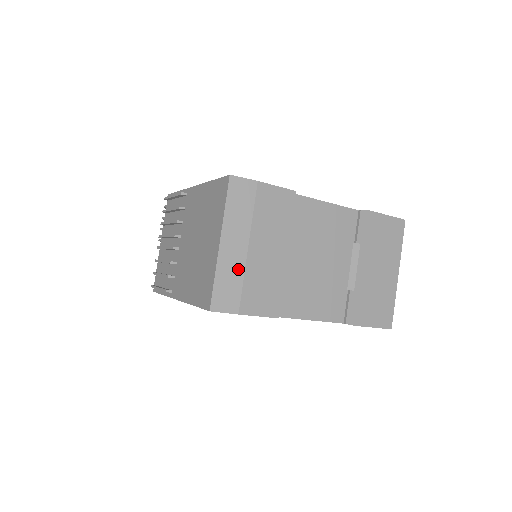
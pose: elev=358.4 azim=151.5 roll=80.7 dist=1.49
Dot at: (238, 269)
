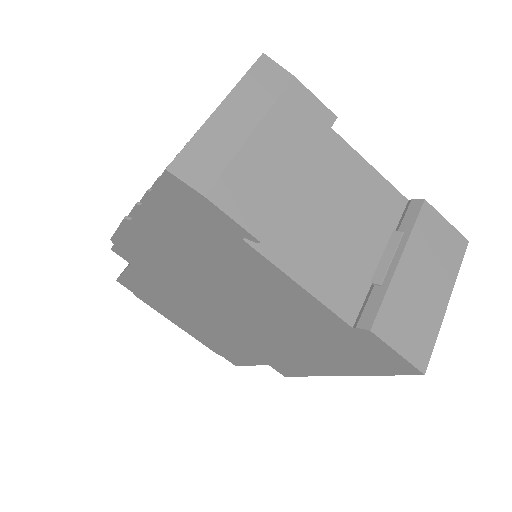
Dot at: (229, 145)
